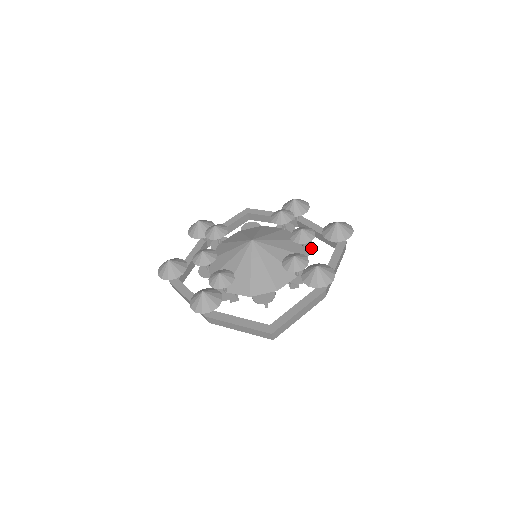
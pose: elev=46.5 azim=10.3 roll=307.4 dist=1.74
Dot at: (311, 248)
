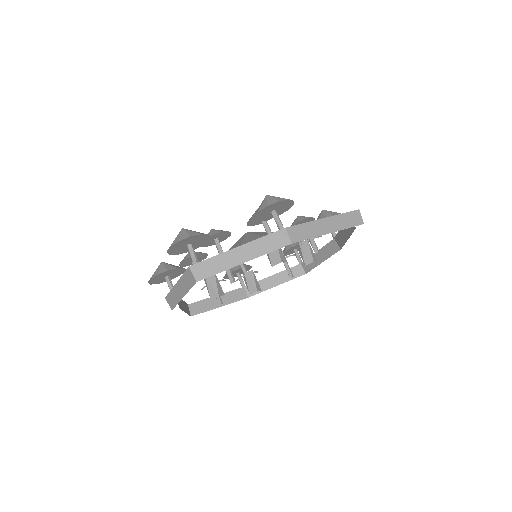
Dot at: occluded
